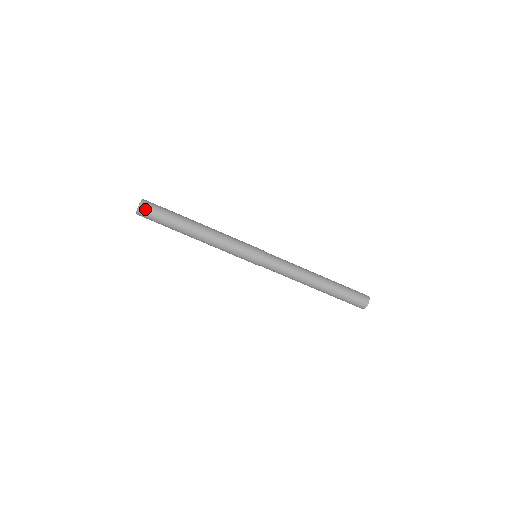
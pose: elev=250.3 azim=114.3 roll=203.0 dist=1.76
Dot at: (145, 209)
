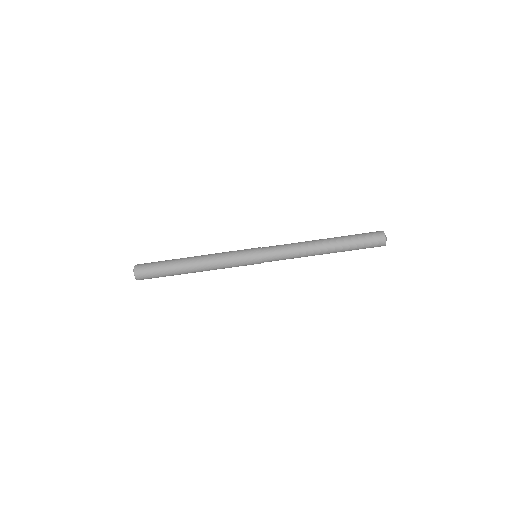
Dot at: (140, 270)
